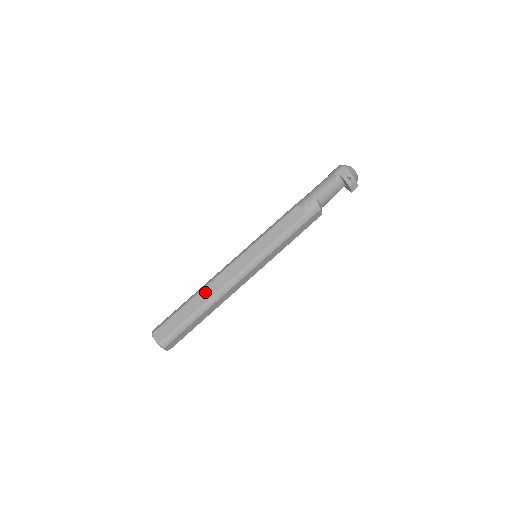
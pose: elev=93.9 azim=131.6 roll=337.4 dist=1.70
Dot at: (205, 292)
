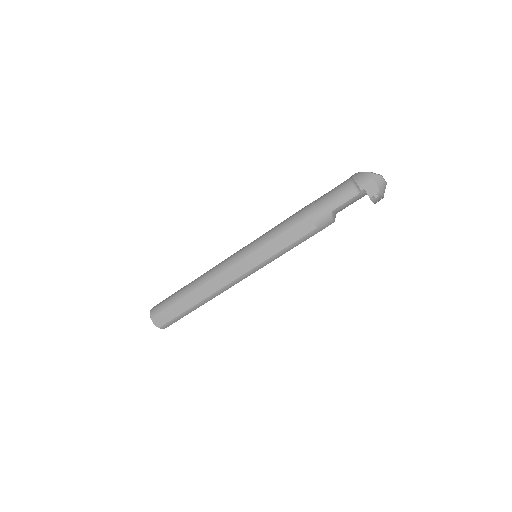
Dot at: (202, 291)
